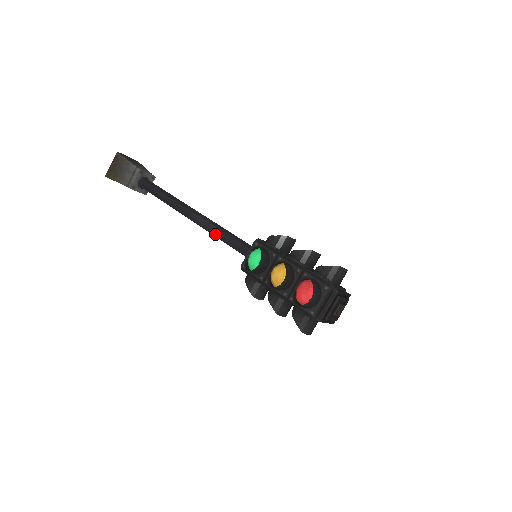
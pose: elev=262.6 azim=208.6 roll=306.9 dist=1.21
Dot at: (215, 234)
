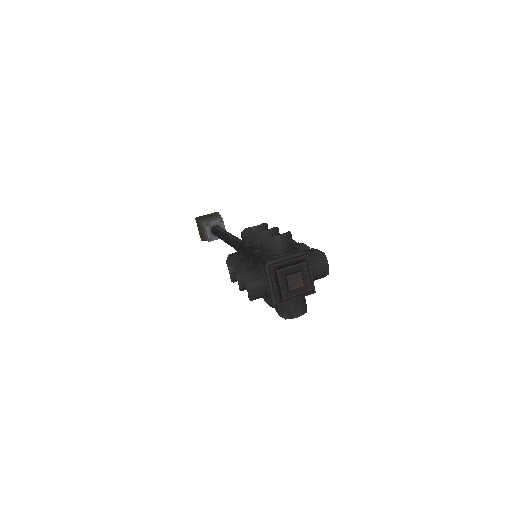
Dot at: occluded
